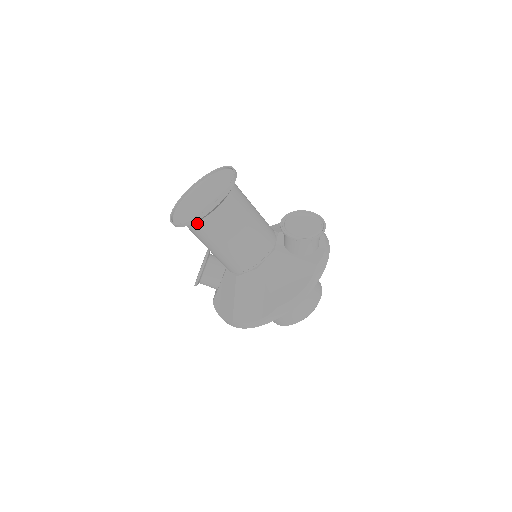
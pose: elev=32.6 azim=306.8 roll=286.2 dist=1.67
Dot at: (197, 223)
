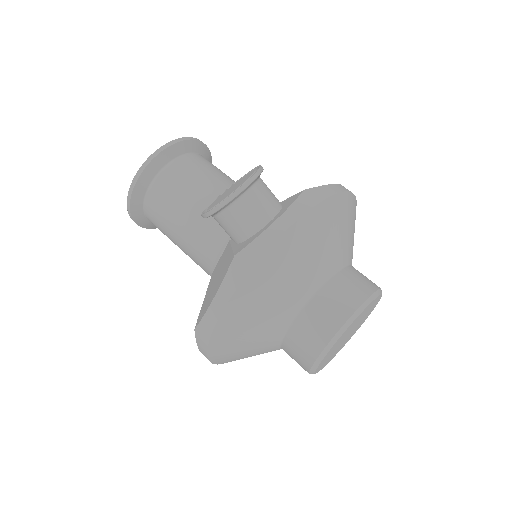
Dot at: (148, 219)
